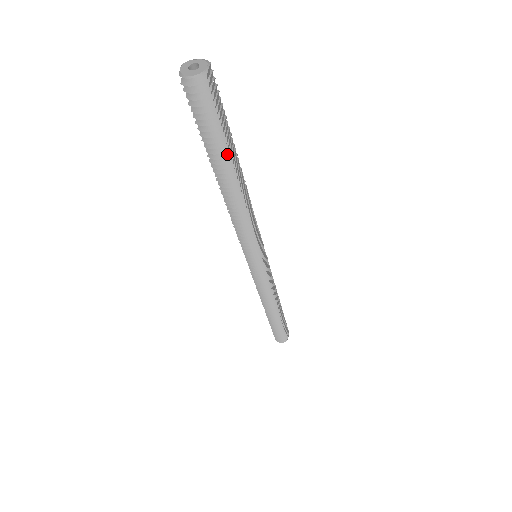
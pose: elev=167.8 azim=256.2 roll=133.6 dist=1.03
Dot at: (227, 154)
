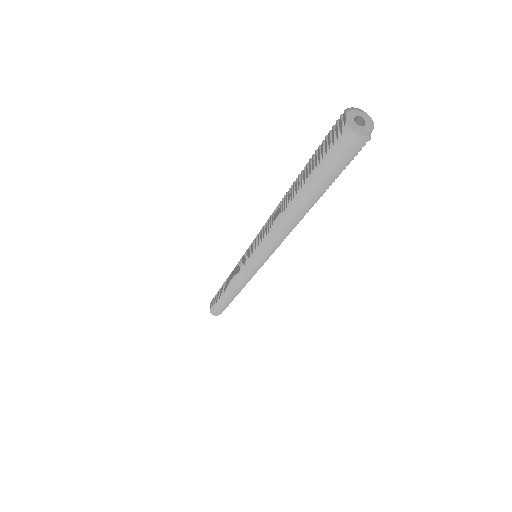
Dot at: (324, 191)
